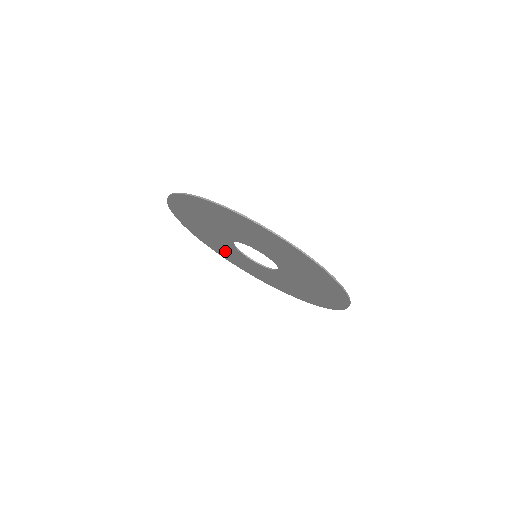
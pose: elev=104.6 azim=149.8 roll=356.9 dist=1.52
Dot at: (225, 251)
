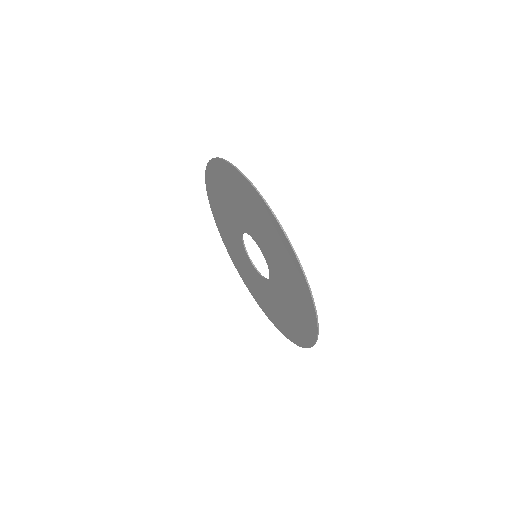
Dot at: (246, 272)
